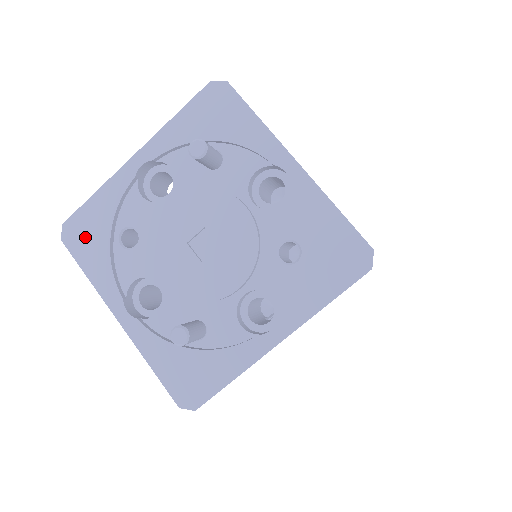
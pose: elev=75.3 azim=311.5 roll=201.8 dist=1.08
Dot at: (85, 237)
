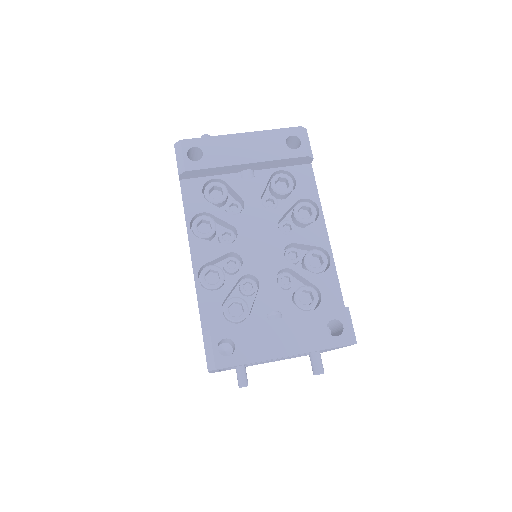
Dot at: occluded
